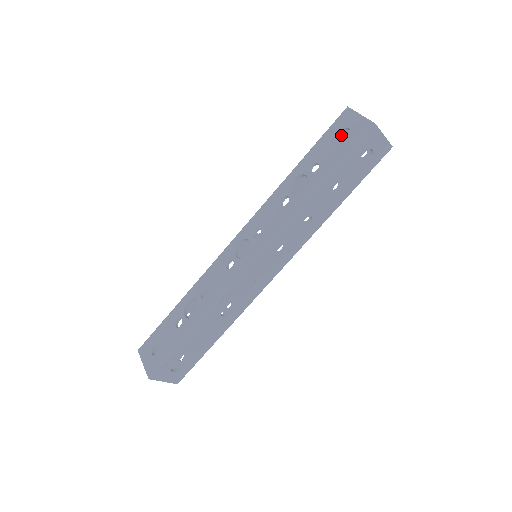
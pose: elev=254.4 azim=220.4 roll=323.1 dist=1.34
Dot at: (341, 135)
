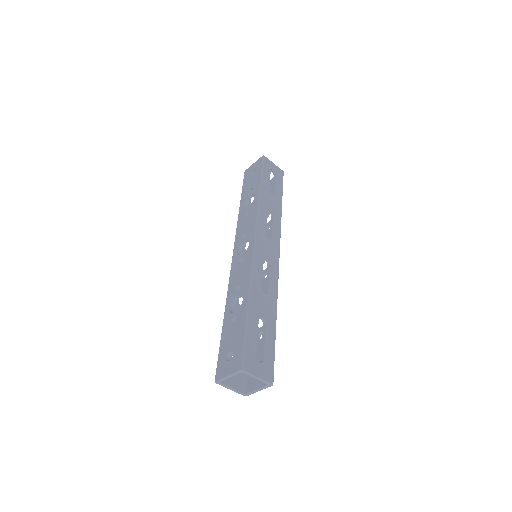
Dot at: occluded
